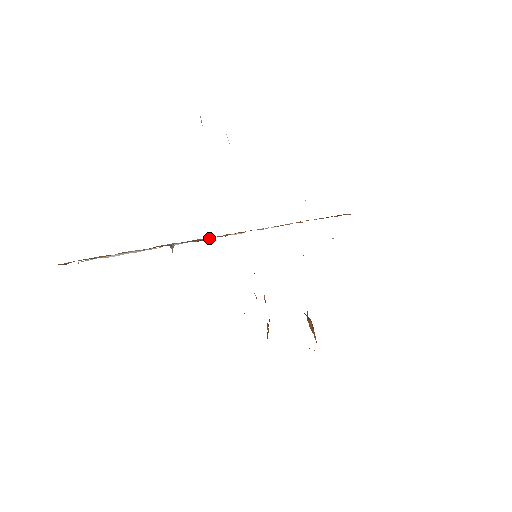
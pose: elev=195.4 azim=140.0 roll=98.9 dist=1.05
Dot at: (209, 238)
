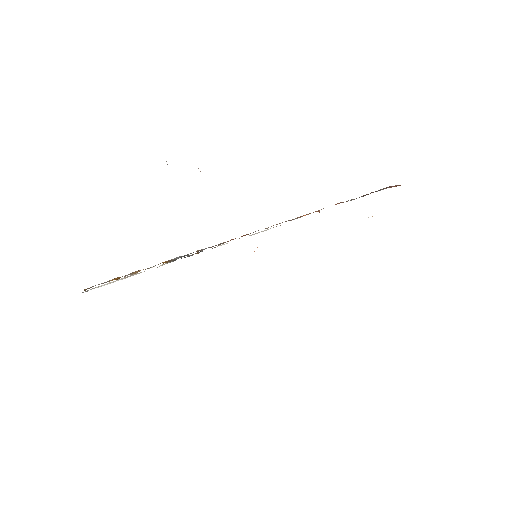
Dot at: (191, 255)
